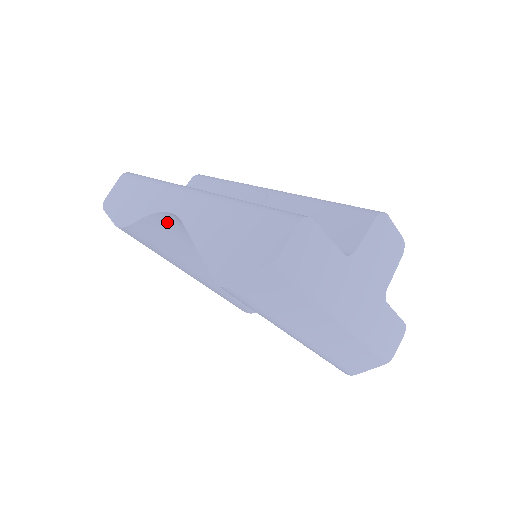
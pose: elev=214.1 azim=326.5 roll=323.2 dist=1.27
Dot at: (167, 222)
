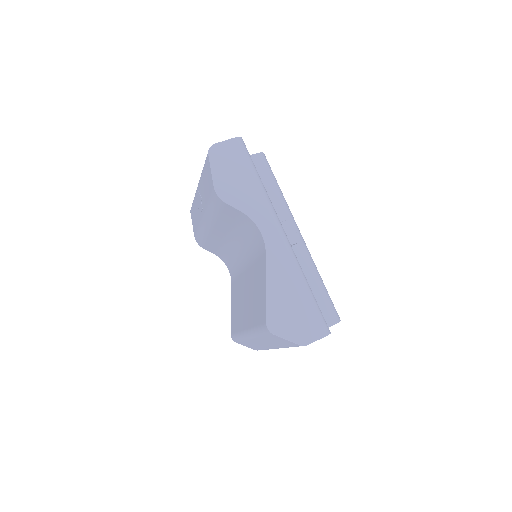
Dot at: (247, 222)
